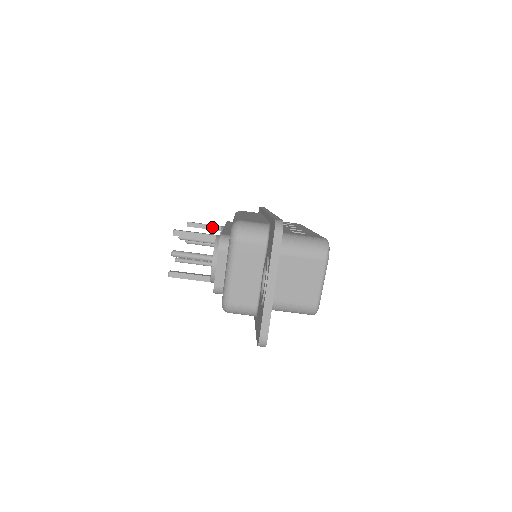
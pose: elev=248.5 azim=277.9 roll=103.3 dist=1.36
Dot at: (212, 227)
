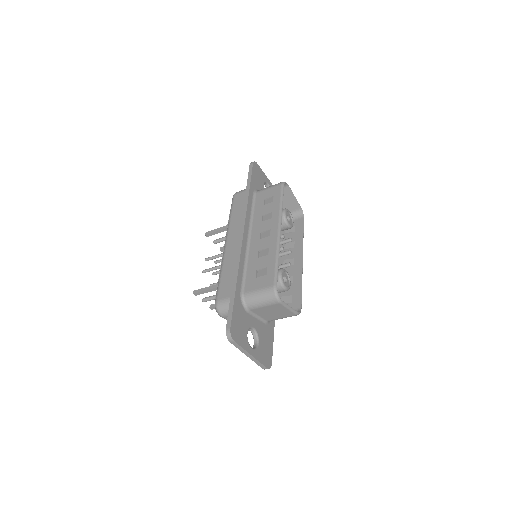
Dot at: (222, 231)
